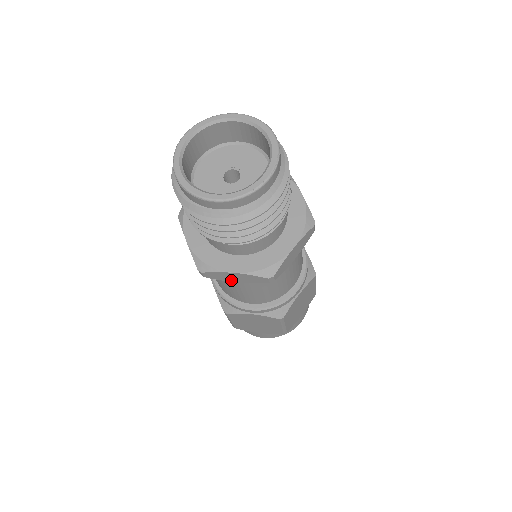
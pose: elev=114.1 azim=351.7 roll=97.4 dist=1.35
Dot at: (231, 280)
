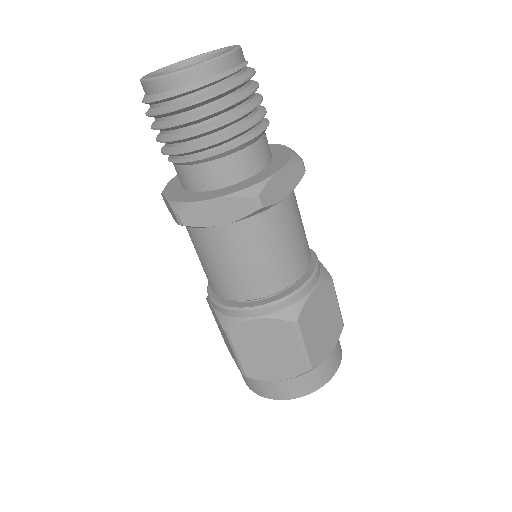
Dot at: occluded
